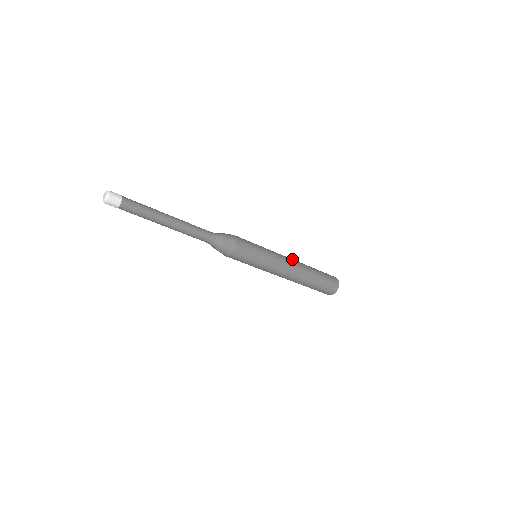
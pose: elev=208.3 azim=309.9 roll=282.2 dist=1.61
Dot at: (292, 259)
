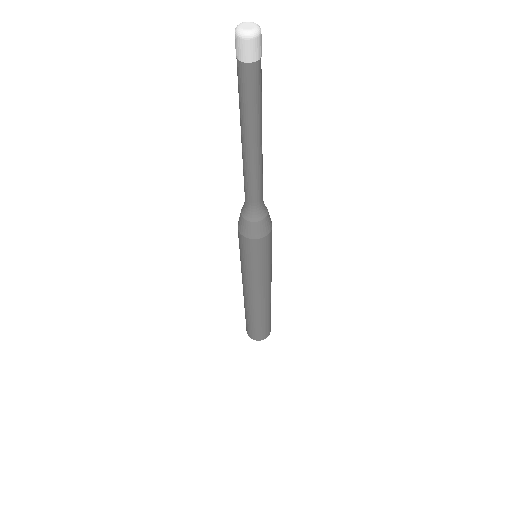
Dot at: occluded
